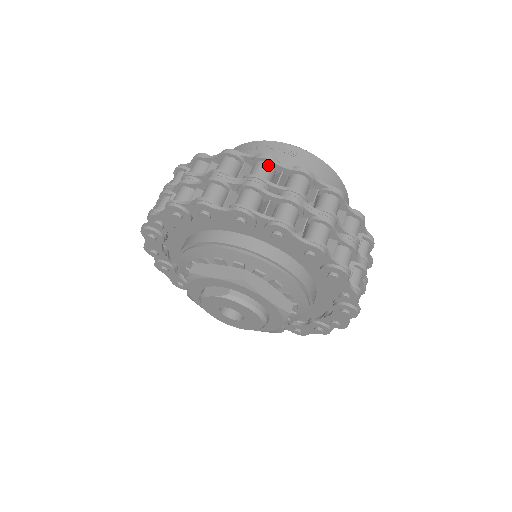
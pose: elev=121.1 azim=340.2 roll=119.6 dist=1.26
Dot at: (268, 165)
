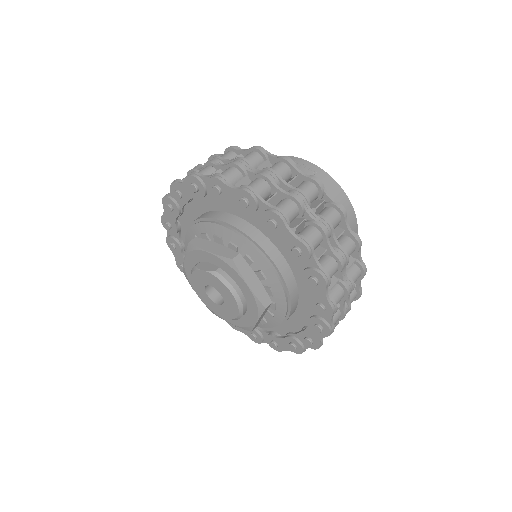
Dot at: (286, 166)
